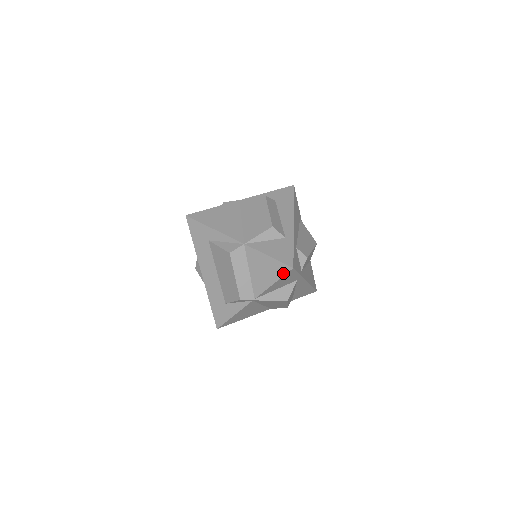
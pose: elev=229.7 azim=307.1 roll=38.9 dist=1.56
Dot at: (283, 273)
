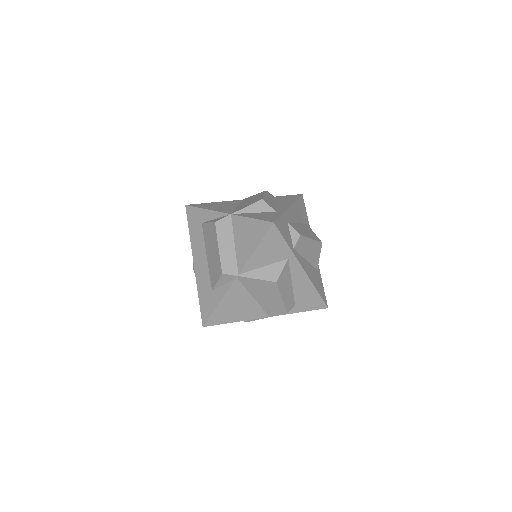
Dot at: (264, 232)
